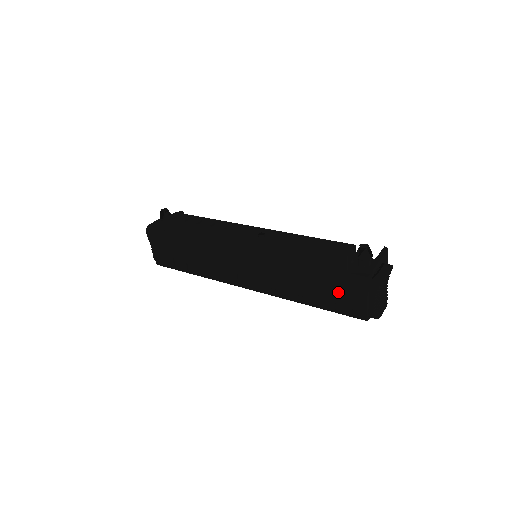
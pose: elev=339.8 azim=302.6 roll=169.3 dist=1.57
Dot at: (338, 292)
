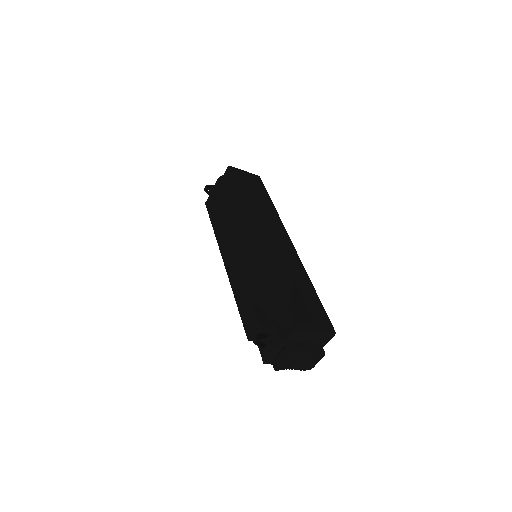
Dot at: occluded
